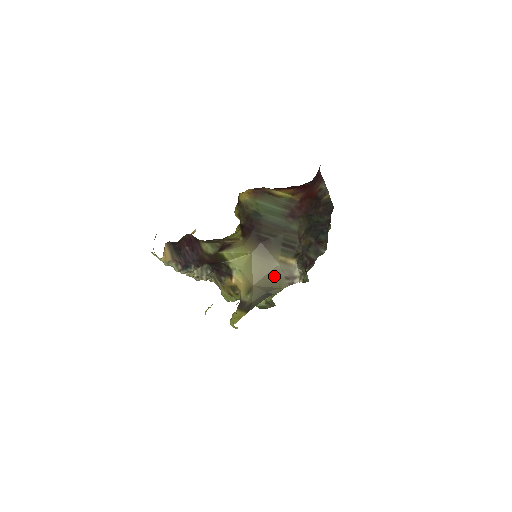
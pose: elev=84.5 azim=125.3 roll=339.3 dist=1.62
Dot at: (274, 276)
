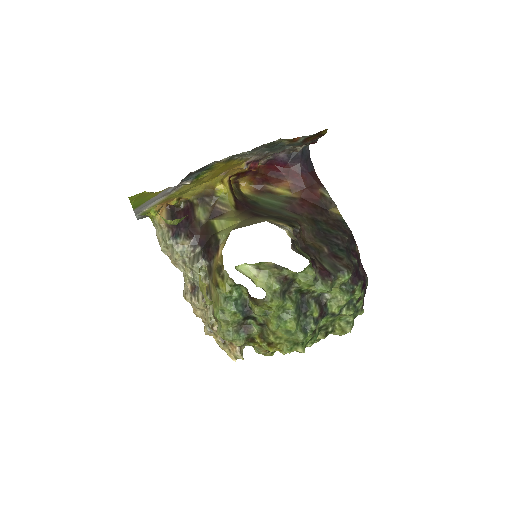
Dot at: occluded
